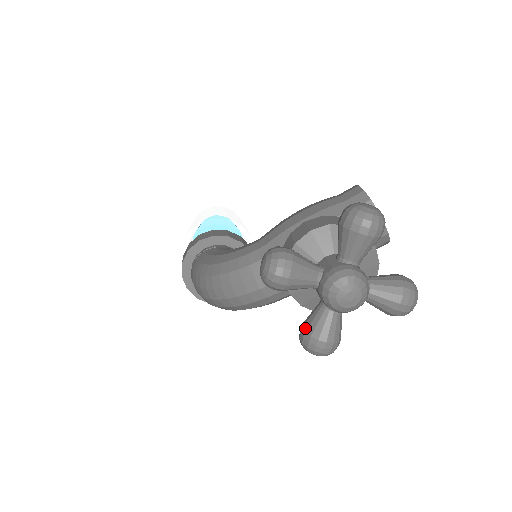
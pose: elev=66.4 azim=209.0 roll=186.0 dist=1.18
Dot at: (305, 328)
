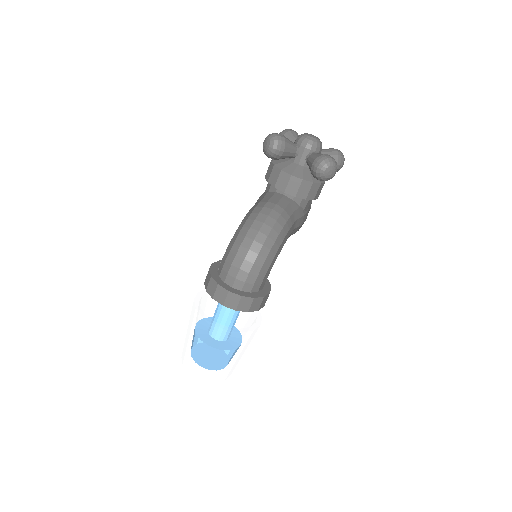
Dot at: (313, 161)
